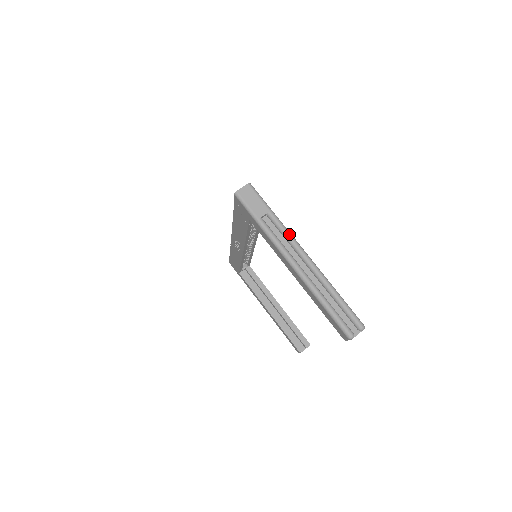
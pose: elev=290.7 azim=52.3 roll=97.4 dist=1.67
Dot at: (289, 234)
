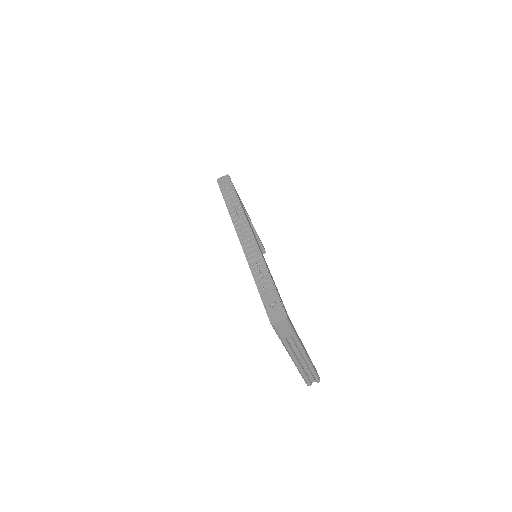
Dot at: (300, 346)
